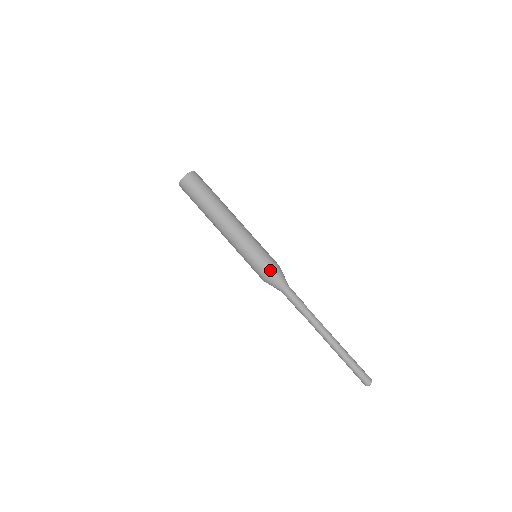
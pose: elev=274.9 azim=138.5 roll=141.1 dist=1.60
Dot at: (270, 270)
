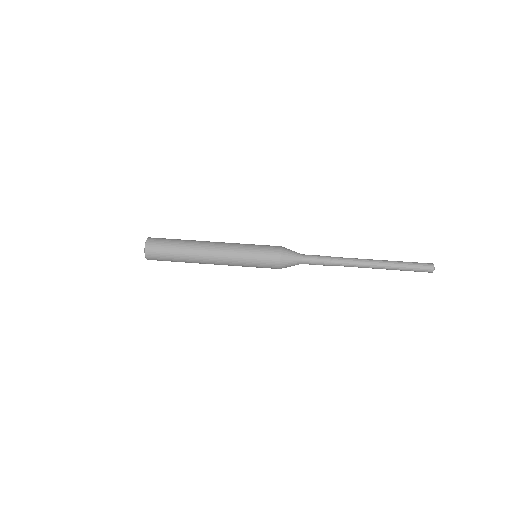
Dot at: (277, 254)
